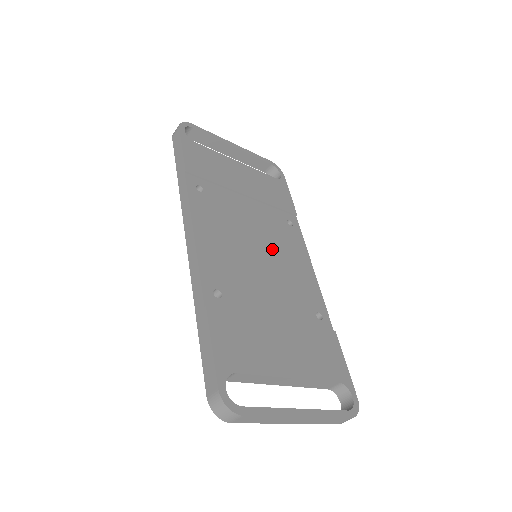
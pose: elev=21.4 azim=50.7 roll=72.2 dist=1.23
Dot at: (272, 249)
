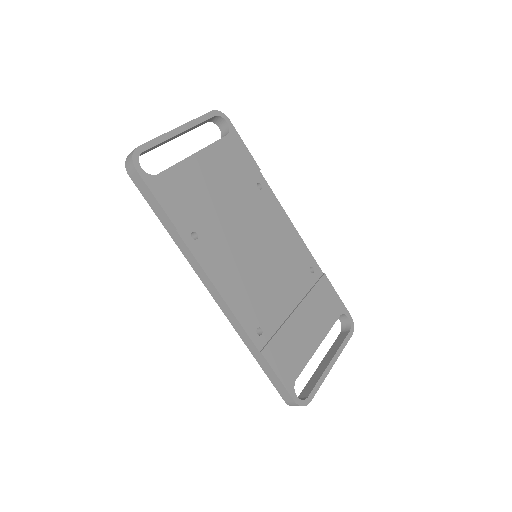
Dot at: (264, 239)
